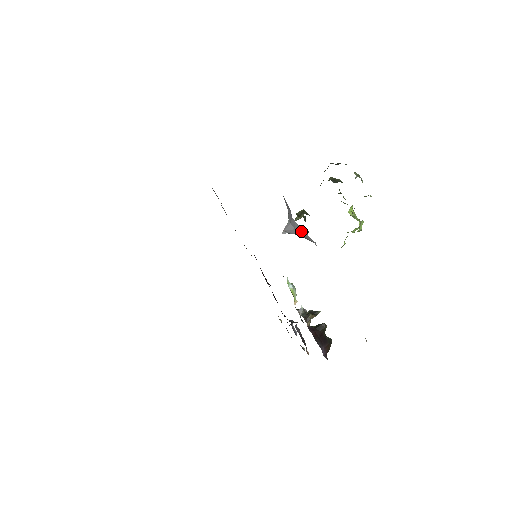
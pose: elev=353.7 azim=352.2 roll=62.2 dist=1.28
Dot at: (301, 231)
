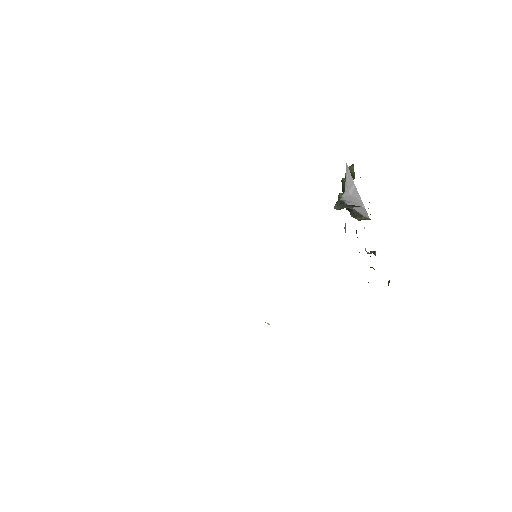
Dot at: (356, 196)
